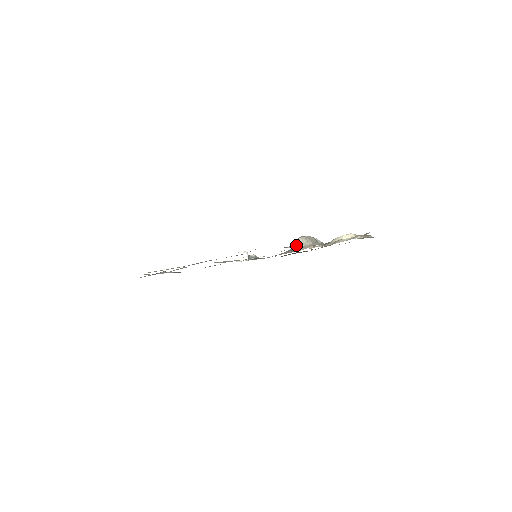
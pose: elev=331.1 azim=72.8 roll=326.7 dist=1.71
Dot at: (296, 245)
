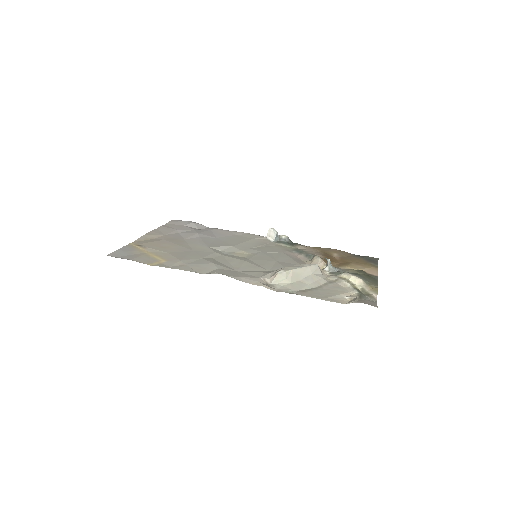
Dot at: (271, 278)
